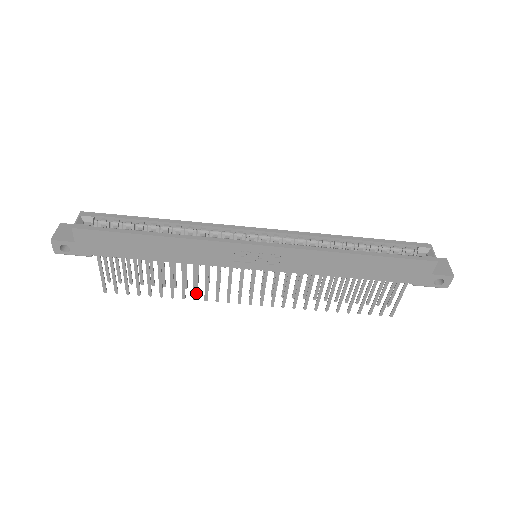
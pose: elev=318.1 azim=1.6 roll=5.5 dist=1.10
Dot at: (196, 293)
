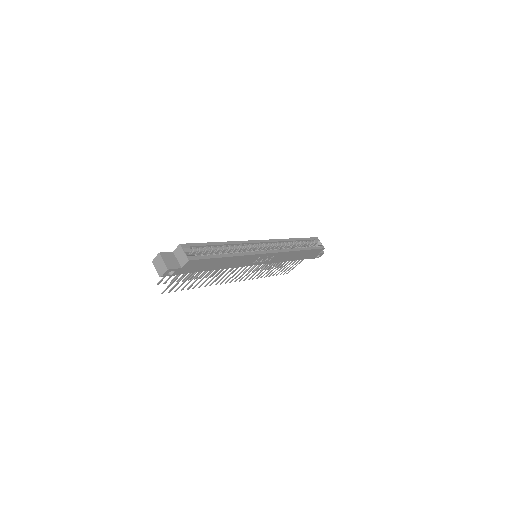
Dot at: occluded
